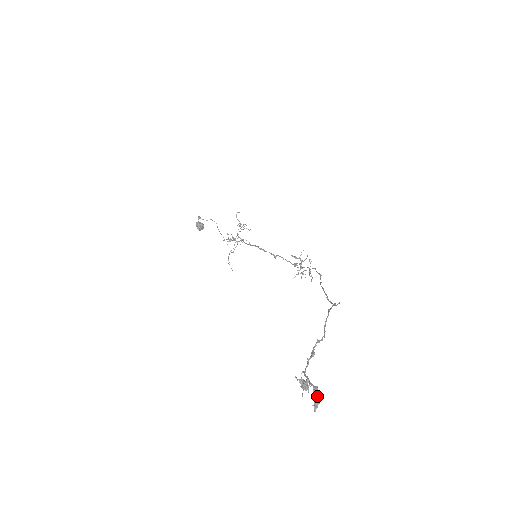
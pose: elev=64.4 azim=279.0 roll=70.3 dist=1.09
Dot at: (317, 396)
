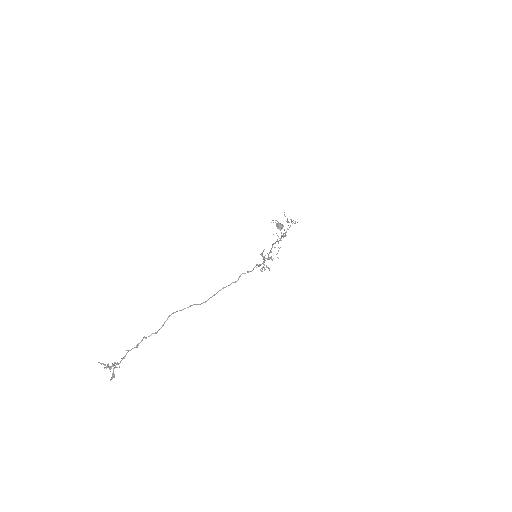
Dot at: occluded
